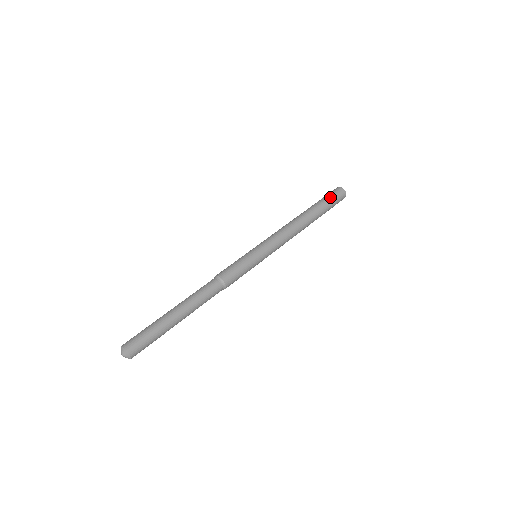
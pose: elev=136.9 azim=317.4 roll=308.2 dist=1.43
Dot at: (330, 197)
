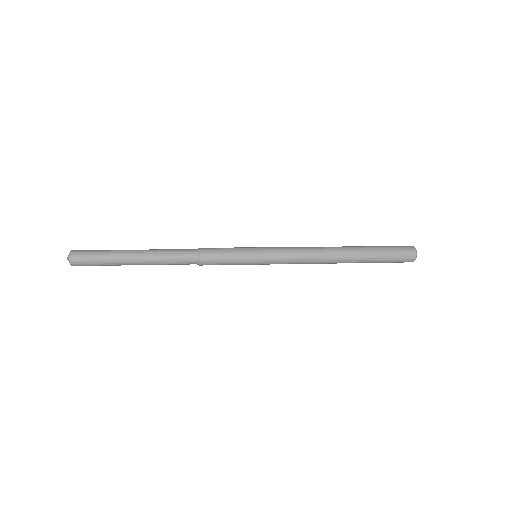
Dot at: (388, 246)
